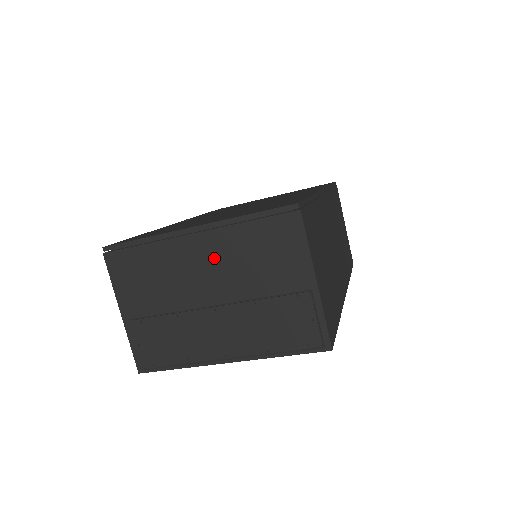
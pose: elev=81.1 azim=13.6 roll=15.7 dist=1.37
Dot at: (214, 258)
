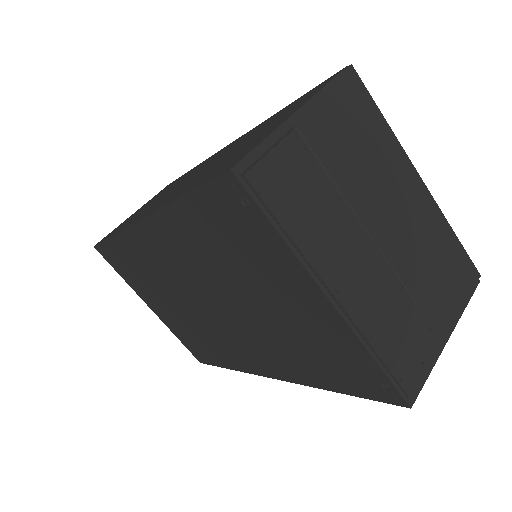
Dot at: (413, 217)
